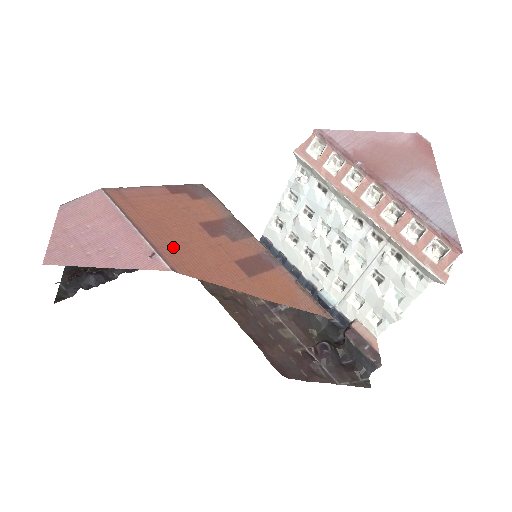
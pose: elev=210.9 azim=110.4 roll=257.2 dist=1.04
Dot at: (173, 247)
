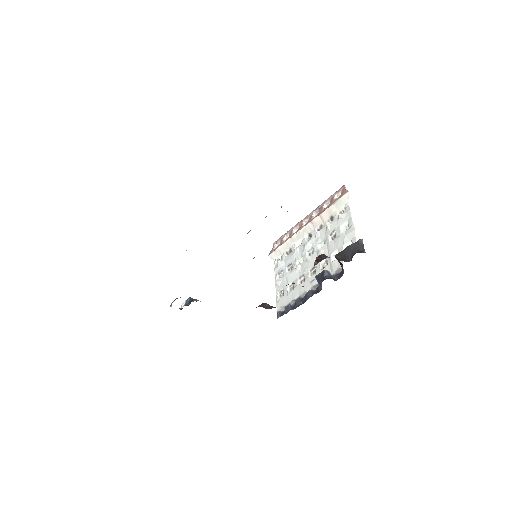
Dot at: occluded
